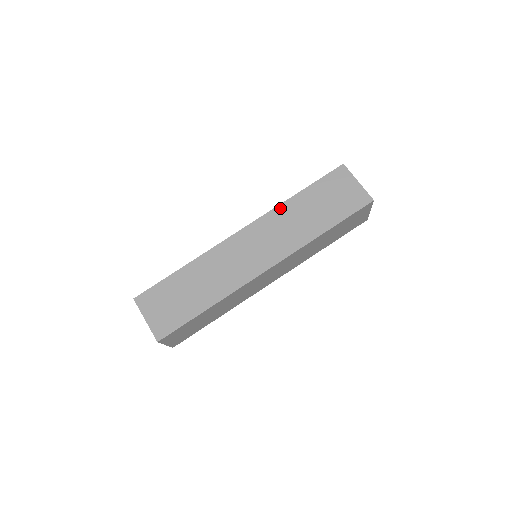
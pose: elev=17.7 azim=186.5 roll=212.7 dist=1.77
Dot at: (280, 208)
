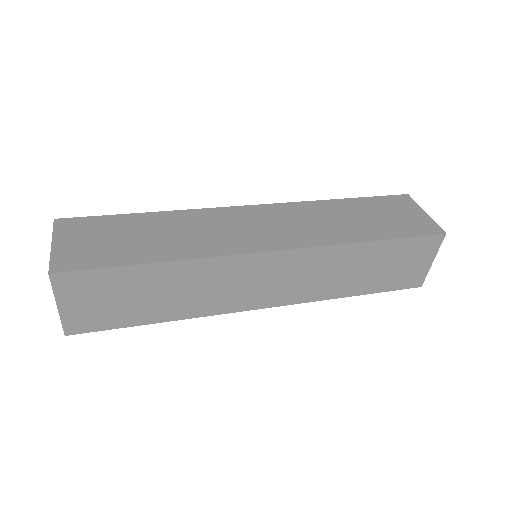
Dot at: (313, 203)
